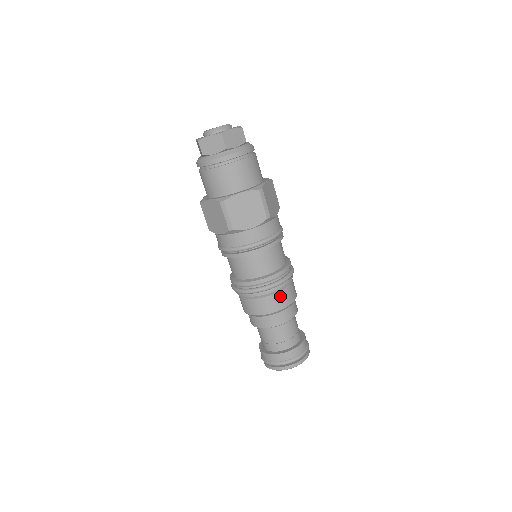
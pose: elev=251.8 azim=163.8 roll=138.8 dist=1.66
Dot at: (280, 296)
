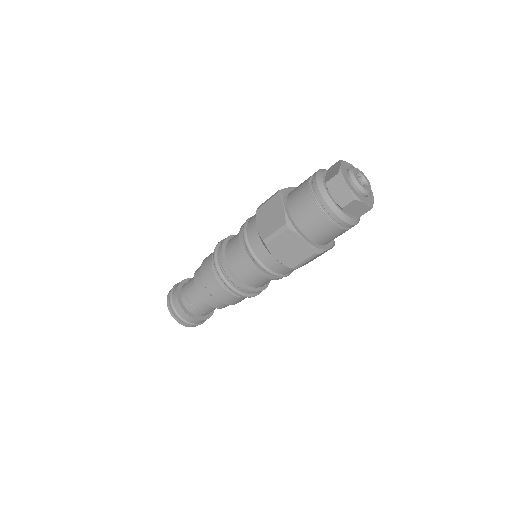
Dot at: (230, 297)
